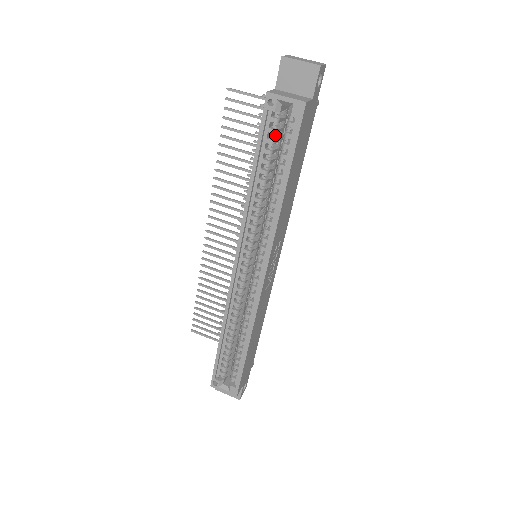
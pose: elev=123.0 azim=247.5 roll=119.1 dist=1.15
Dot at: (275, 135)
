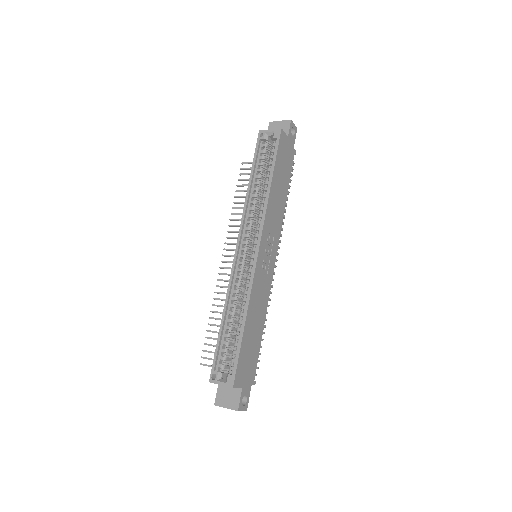
Dot at: (265, 155)
